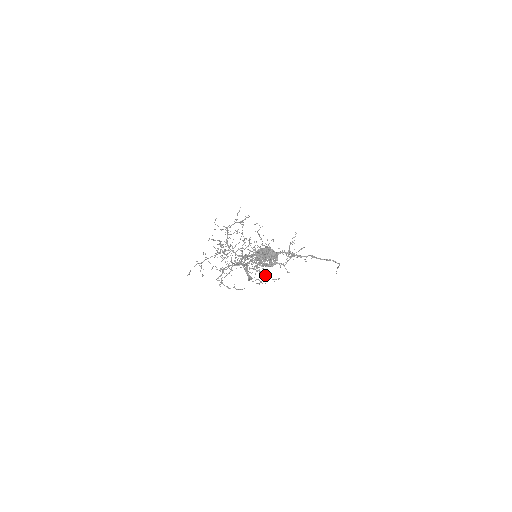
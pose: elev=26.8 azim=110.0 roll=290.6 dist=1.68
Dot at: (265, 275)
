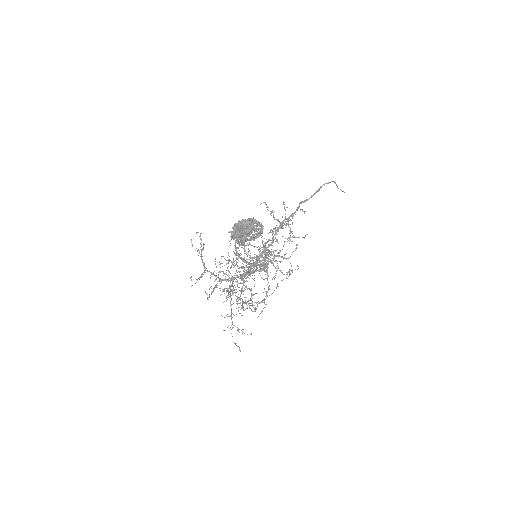
Dot at: occluded
